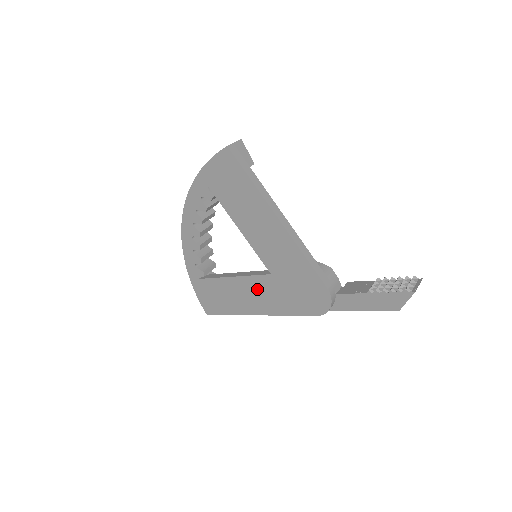
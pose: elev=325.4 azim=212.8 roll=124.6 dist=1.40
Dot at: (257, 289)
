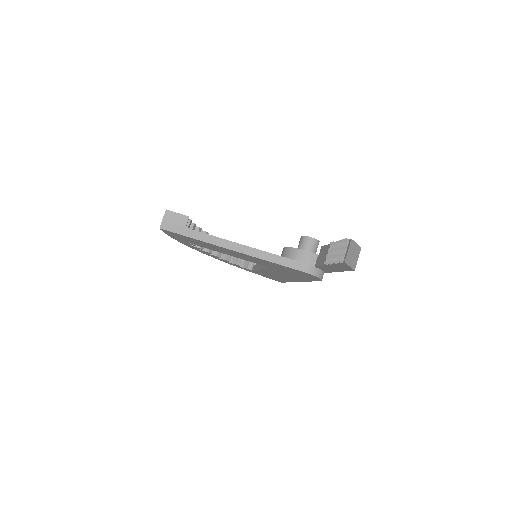
Dot at: (278, 273)
